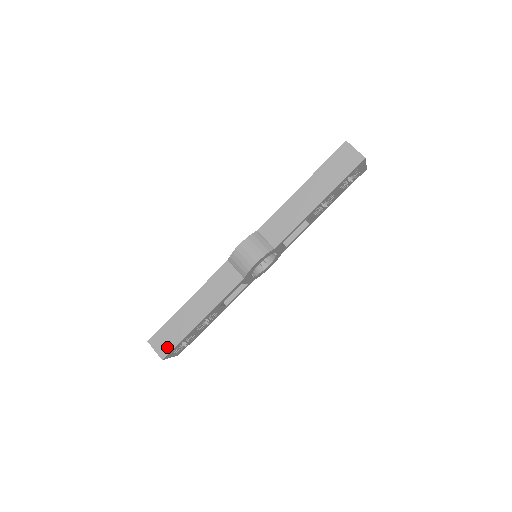
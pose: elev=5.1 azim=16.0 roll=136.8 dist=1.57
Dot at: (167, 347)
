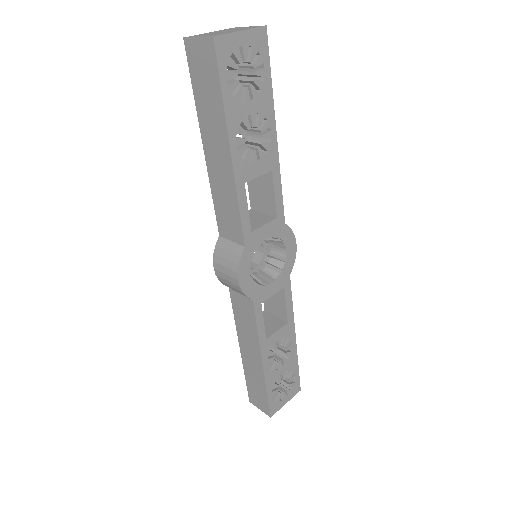
Dot at: (263, 403)
